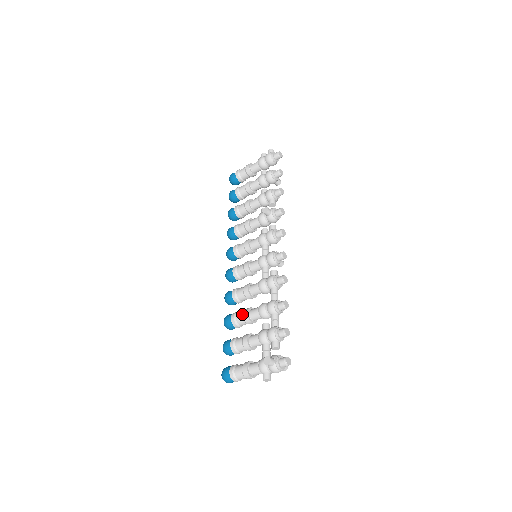
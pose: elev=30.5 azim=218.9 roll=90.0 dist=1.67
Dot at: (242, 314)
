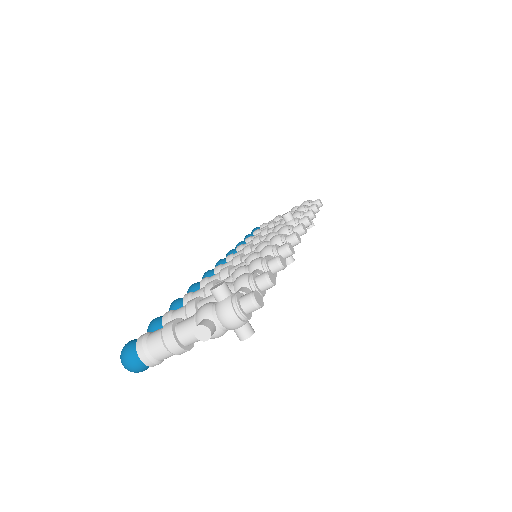
Dot at: (205, 285)
